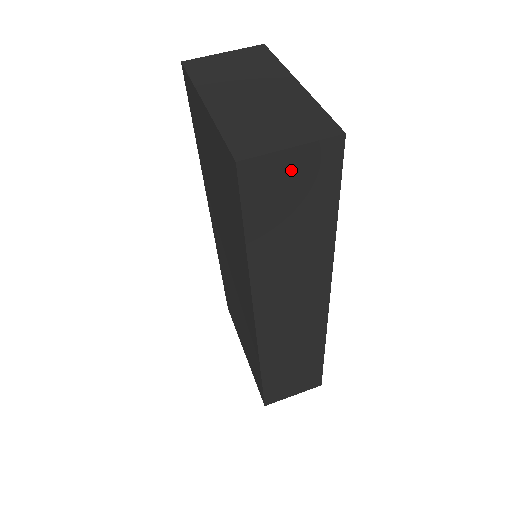
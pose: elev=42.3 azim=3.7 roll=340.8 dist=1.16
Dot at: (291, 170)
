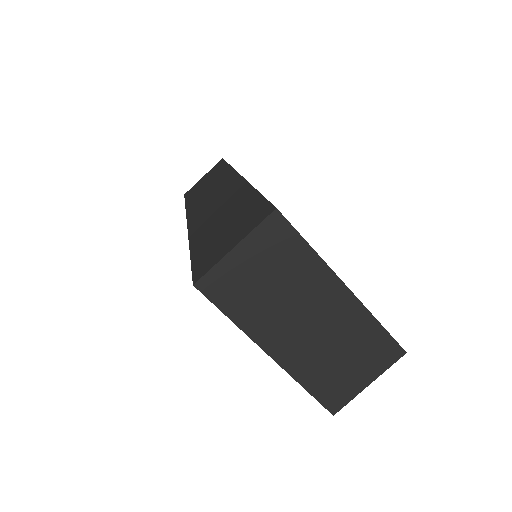
Dot at: occluded
